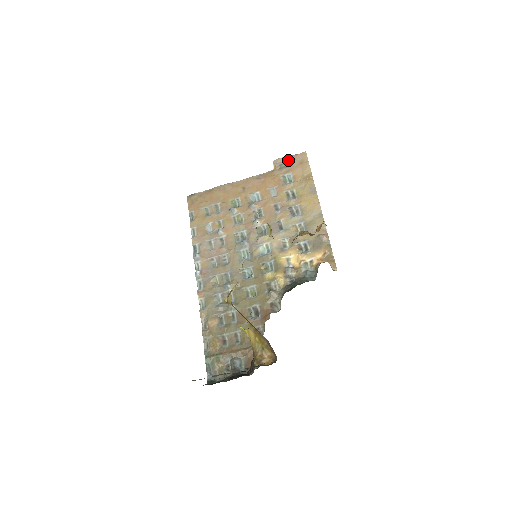
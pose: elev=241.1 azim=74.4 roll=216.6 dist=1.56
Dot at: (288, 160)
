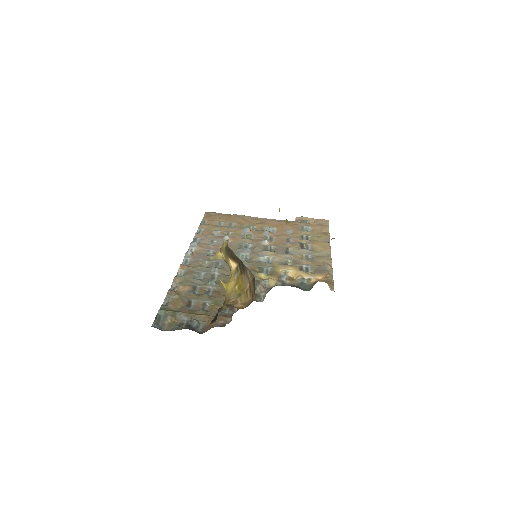
Dot at: (310, 220)
